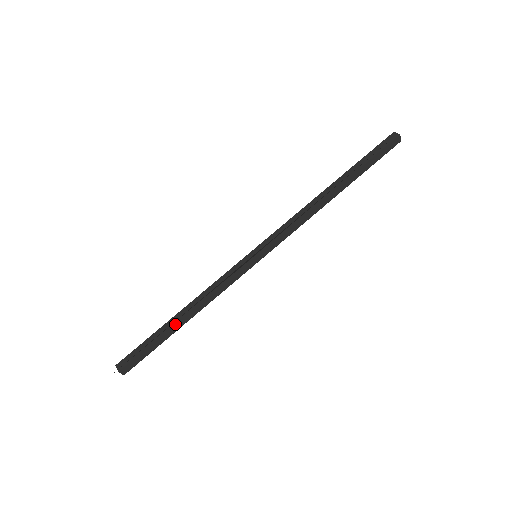
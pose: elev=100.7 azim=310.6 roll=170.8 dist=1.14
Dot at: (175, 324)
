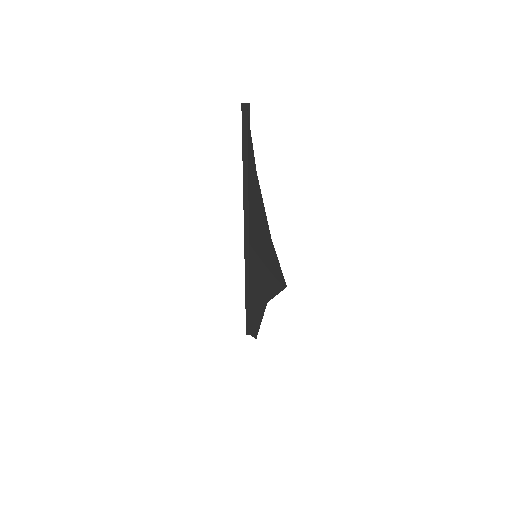
Dot at: (251, 305)
